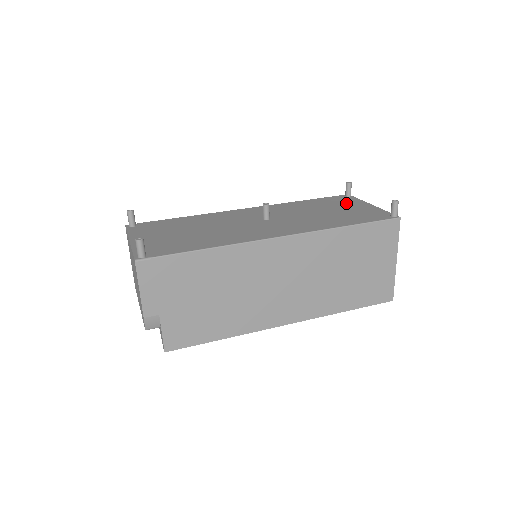
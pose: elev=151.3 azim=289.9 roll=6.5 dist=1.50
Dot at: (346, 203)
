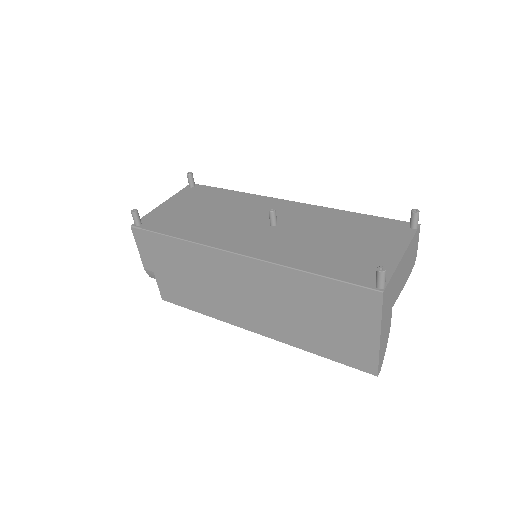
Dot at: (383, 238)
